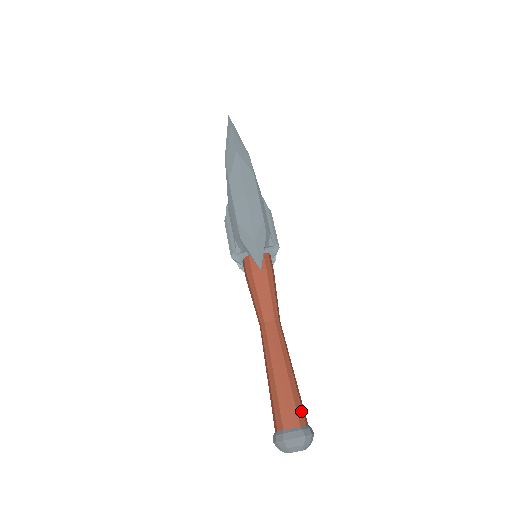
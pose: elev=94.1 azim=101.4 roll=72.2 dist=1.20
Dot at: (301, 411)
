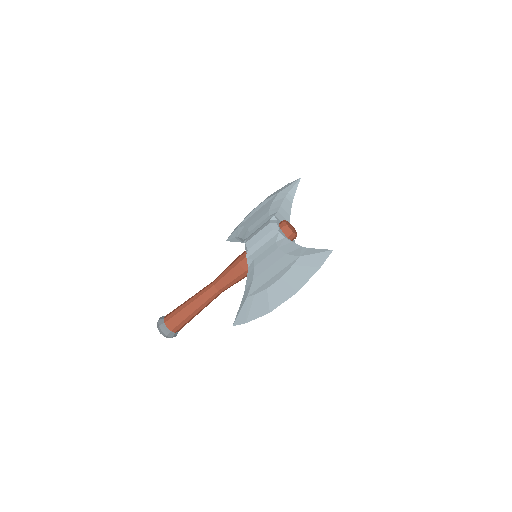
Dot at: occluded
